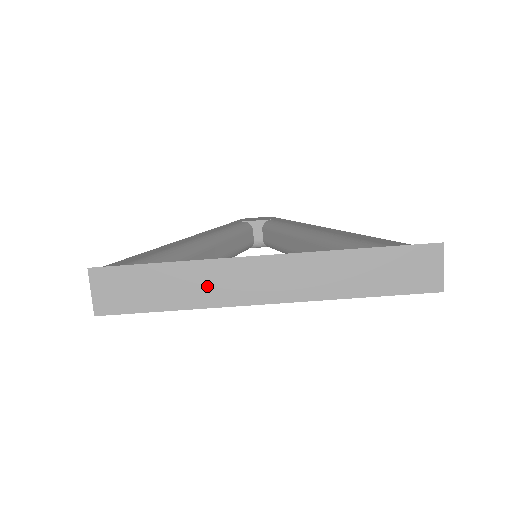
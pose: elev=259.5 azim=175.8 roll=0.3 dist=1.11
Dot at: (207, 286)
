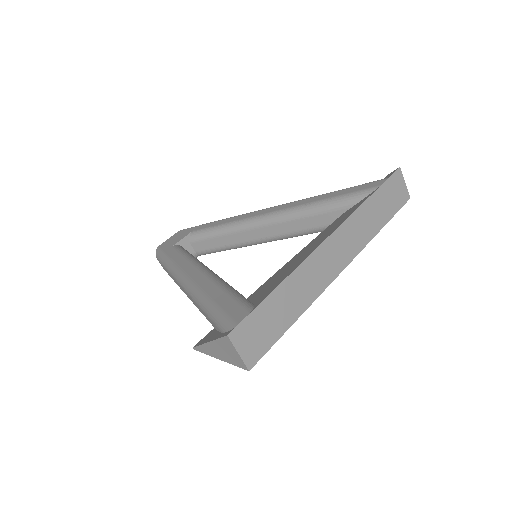
Dot at: (307, 285)
